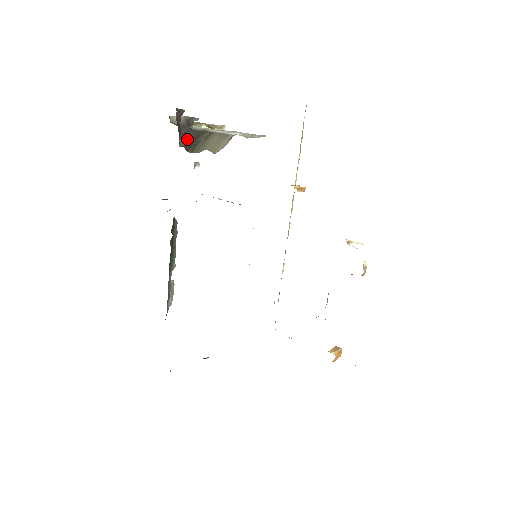
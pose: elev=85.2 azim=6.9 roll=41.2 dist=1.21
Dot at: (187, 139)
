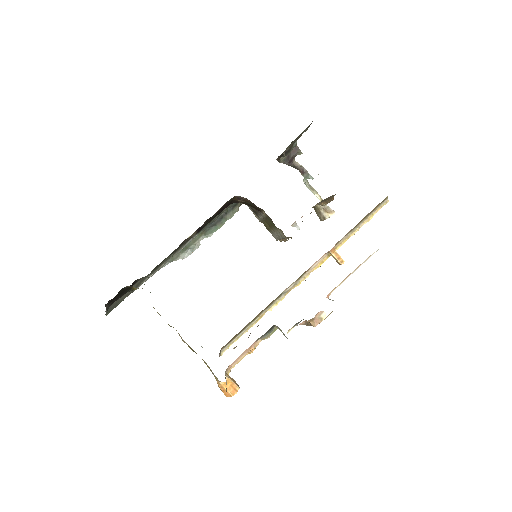
Dot at: (288, 165)
